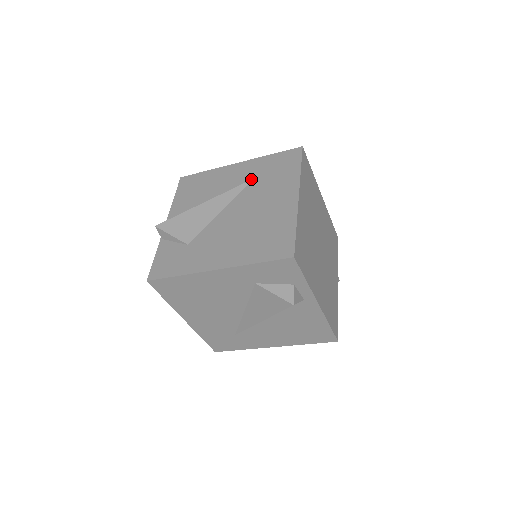
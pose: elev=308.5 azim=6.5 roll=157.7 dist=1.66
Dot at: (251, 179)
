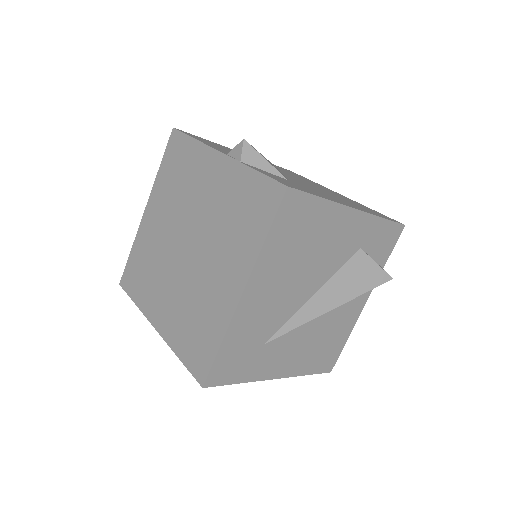
Dot at: occluded
